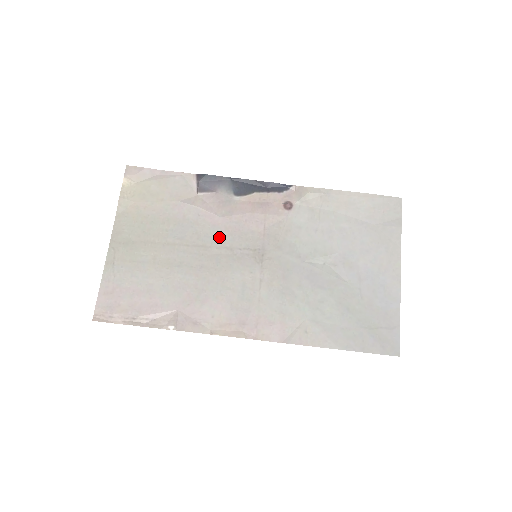
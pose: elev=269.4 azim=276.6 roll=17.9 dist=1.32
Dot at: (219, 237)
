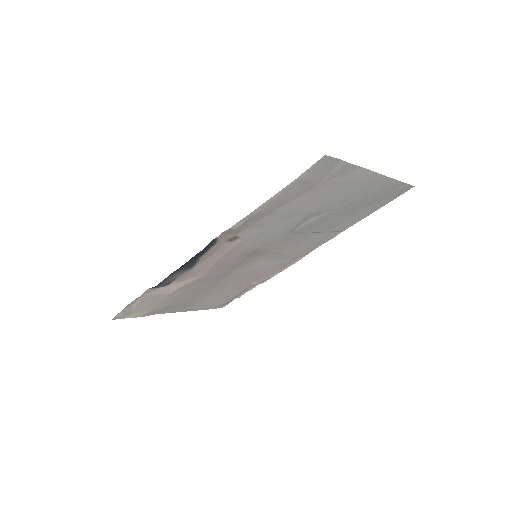
Dot at: (220, 273)
